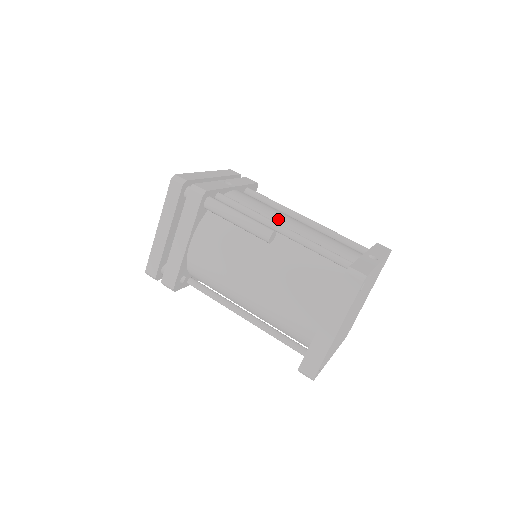
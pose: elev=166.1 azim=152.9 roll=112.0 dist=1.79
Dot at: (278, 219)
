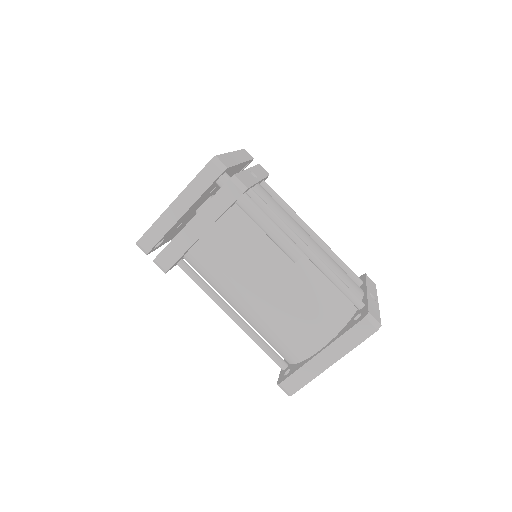
Dot at: (299, 234)
